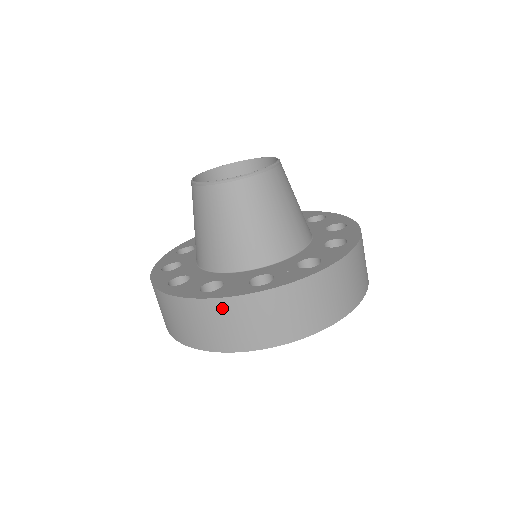
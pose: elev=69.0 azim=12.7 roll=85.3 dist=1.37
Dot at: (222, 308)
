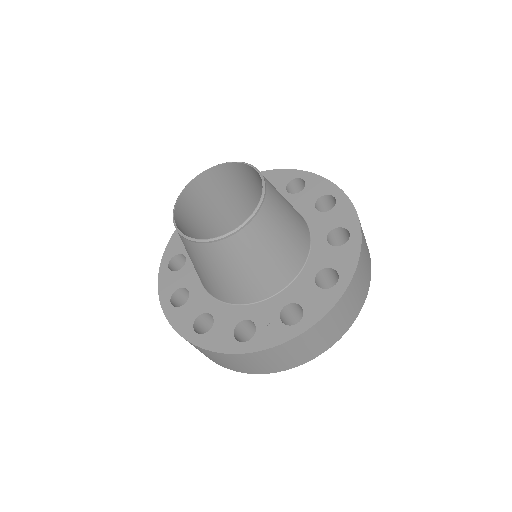
Dot at: (210, 353)
